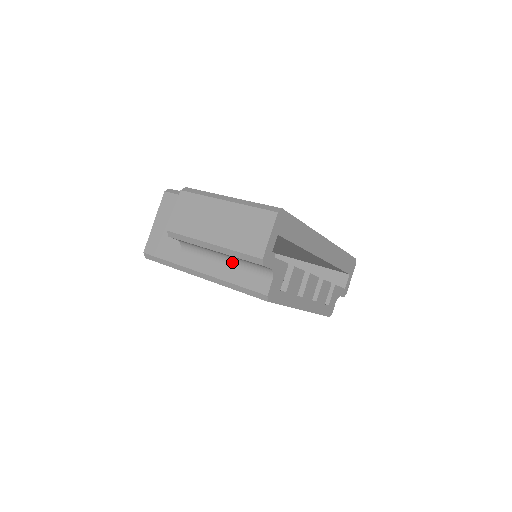
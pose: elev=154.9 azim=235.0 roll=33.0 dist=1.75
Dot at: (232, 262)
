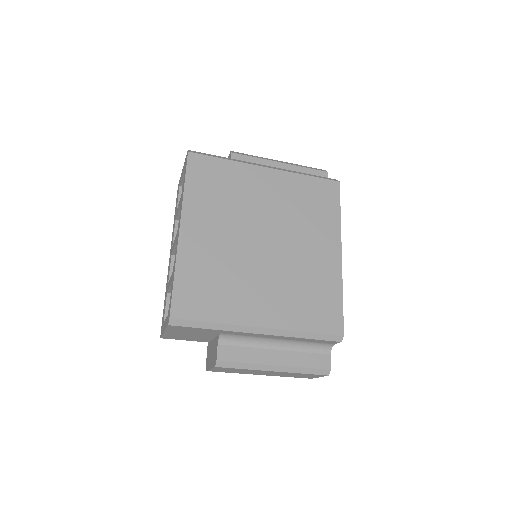
Dot at: occluded
